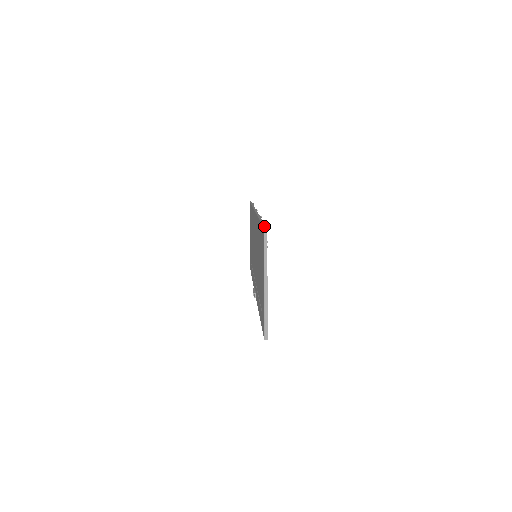
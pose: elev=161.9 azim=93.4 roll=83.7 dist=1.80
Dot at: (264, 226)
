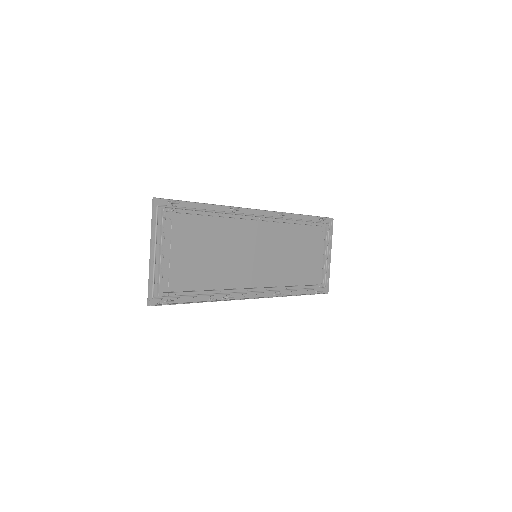
Dot at: occluded
